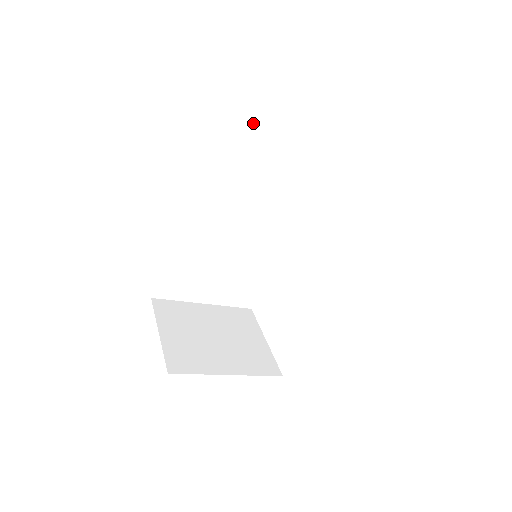
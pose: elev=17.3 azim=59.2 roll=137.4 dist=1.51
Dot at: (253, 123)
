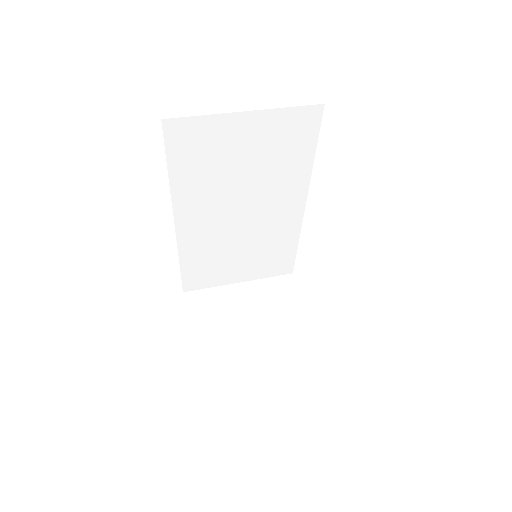
Dot at: (204, 117)
